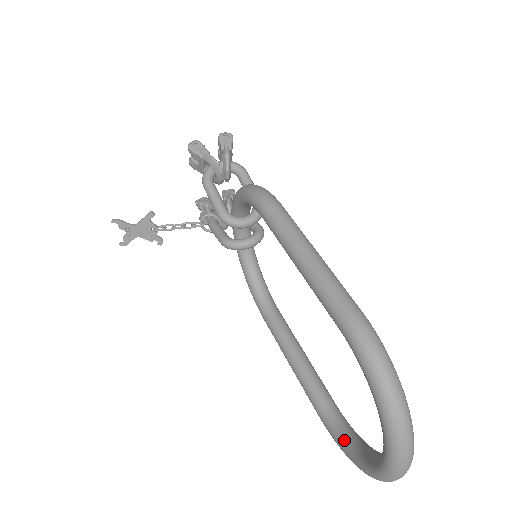
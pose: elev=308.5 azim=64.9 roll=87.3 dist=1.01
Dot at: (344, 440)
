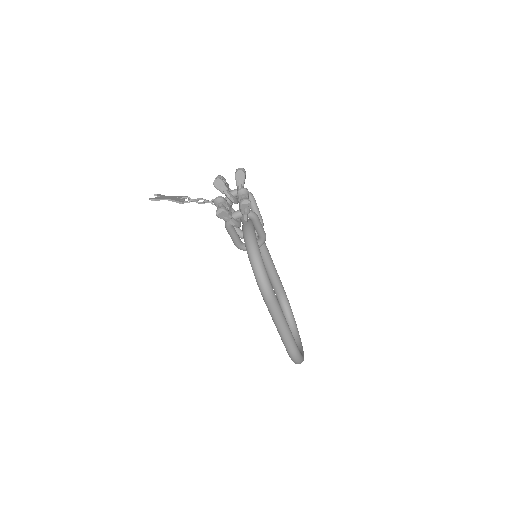
Dot at: (283, 310)
